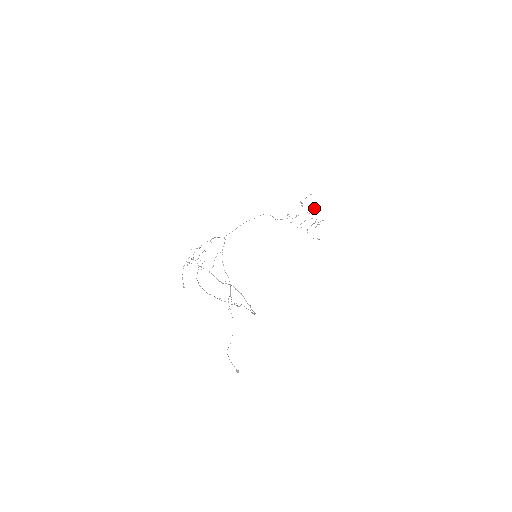
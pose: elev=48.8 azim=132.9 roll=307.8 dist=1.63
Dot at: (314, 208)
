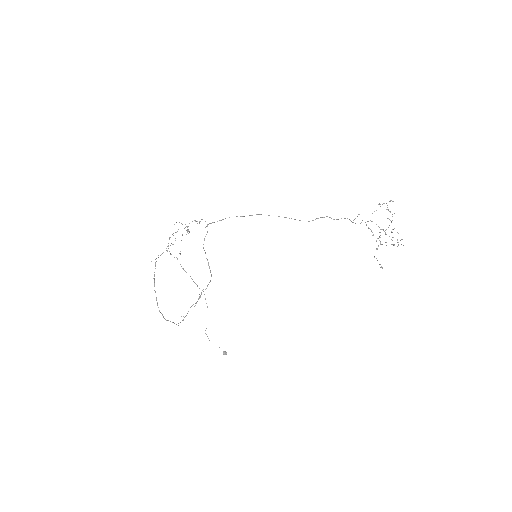
Dot at: (391, 221)
